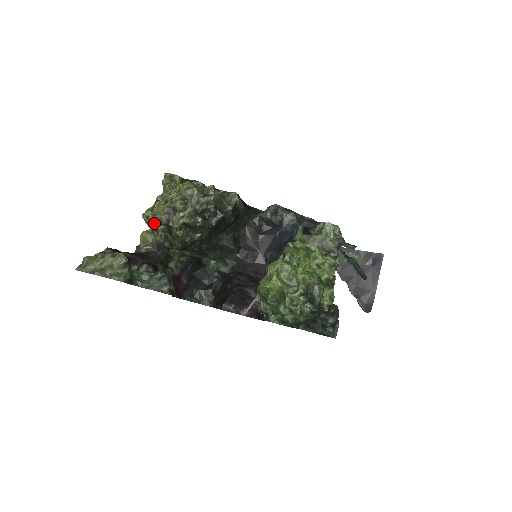
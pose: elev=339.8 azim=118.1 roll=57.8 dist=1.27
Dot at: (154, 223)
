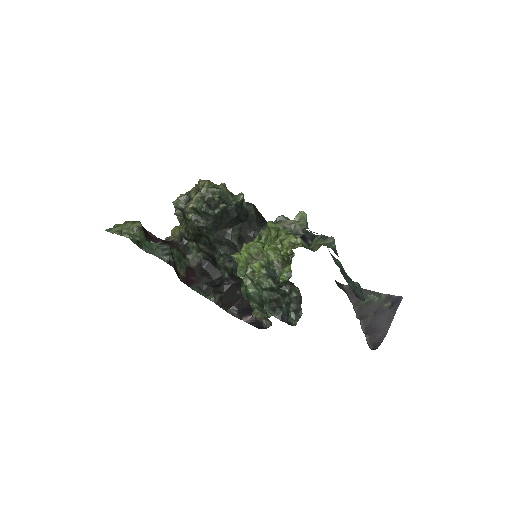
Dot at: (175, 210)
